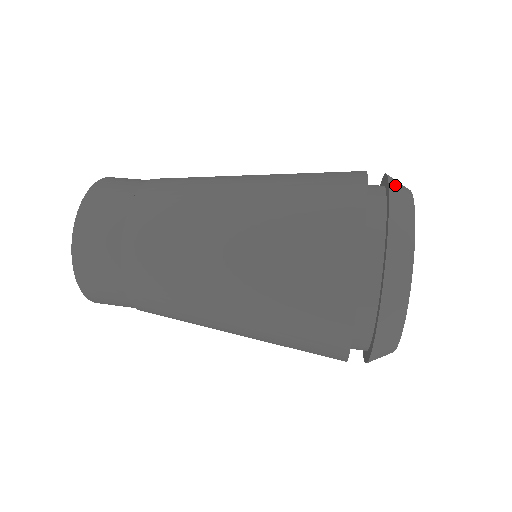
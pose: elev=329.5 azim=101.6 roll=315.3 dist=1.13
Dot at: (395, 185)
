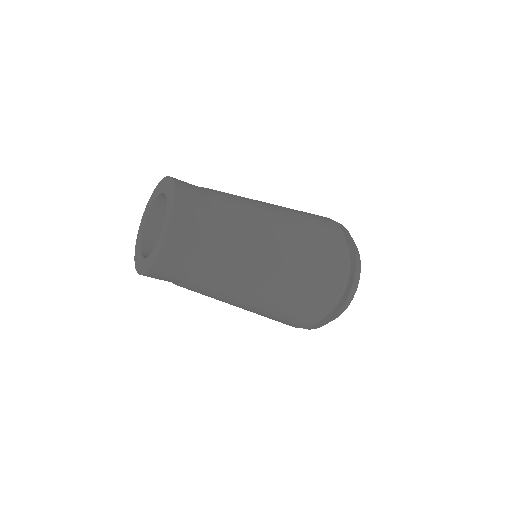
Dot at: occluded
